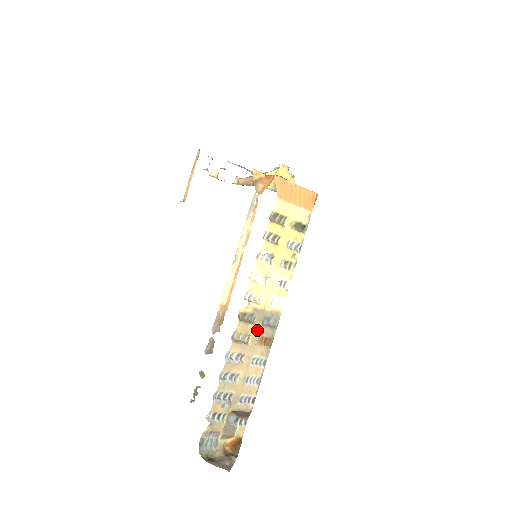
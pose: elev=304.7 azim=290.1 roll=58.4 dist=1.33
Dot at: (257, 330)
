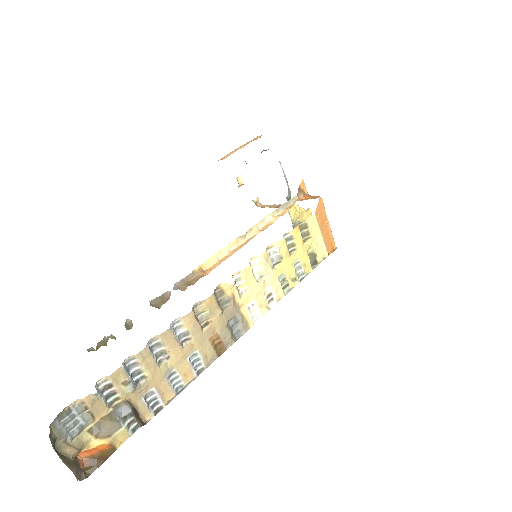
Dot at: (220, 323)
